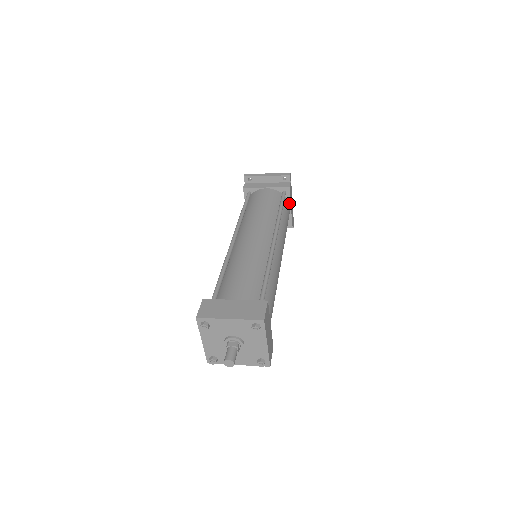
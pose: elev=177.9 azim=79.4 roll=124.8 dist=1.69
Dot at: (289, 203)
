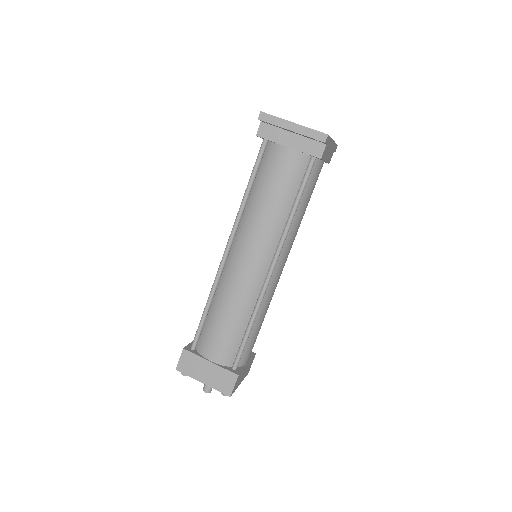
Dot at: (322, 160)
